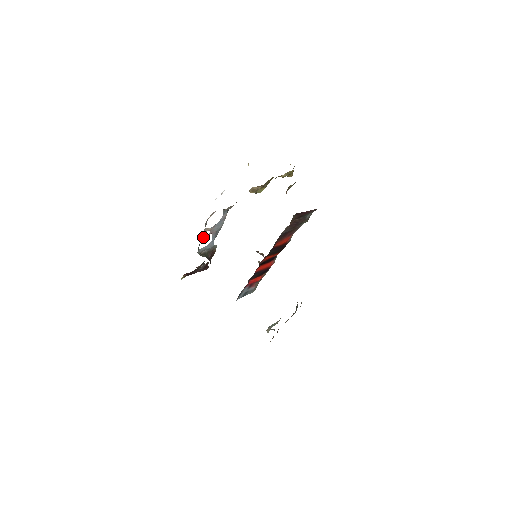
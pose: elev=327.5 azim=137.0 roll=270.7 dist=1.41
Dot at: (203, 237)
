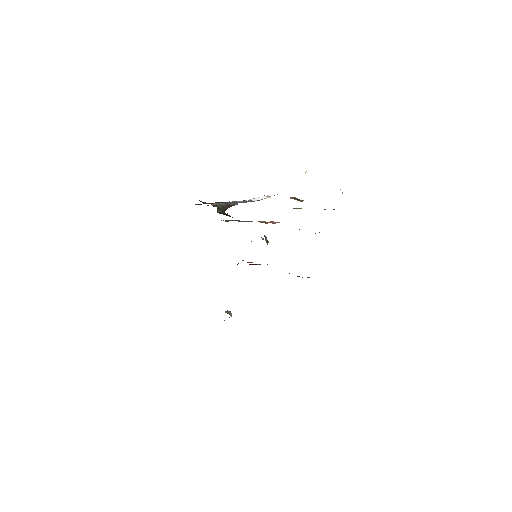
Dot at: (227, 203)
